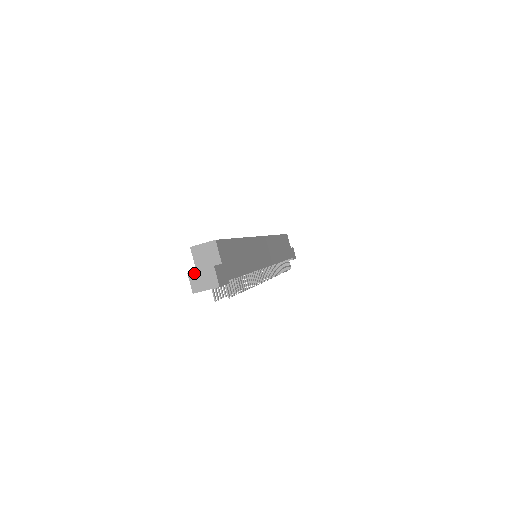
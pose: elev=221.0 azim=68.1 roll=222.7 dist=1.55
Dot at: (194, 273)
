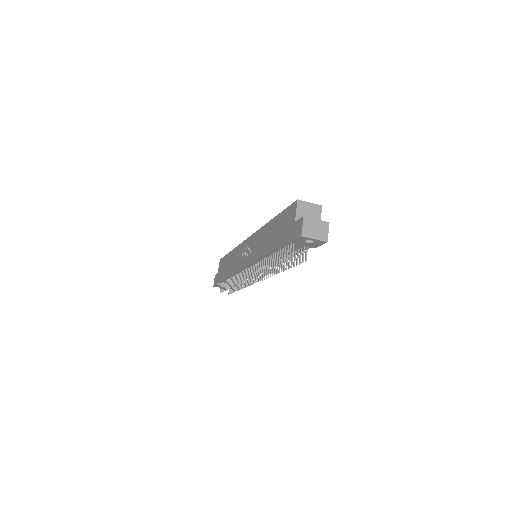
Dot at: (310, 219)
